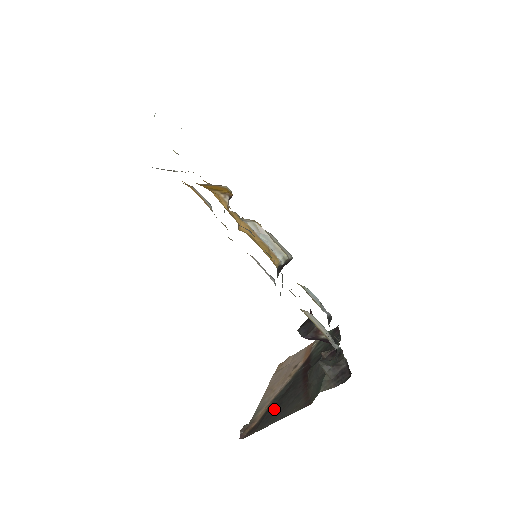
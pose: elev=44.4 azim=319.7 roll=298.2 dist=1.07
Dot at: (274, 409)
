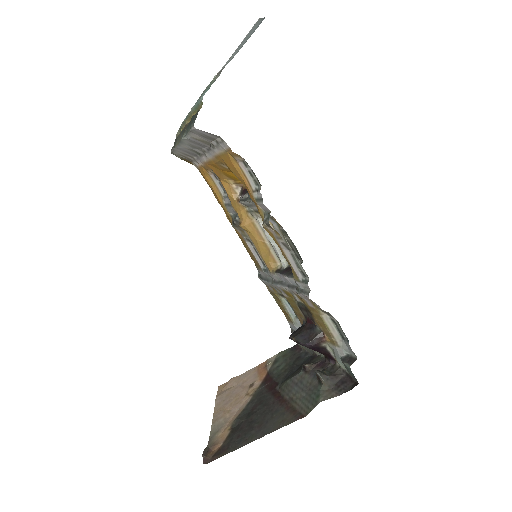
Dot at: (245, 427)
